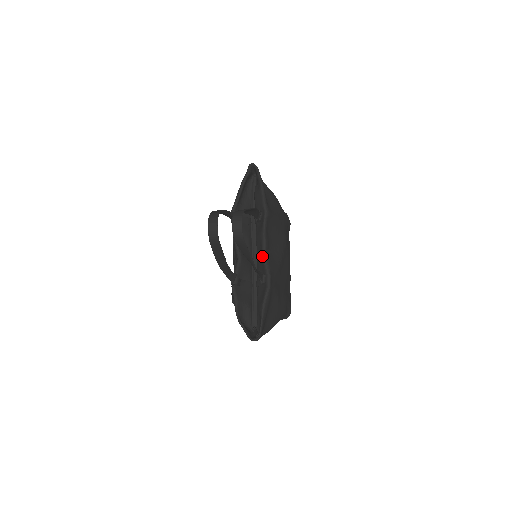
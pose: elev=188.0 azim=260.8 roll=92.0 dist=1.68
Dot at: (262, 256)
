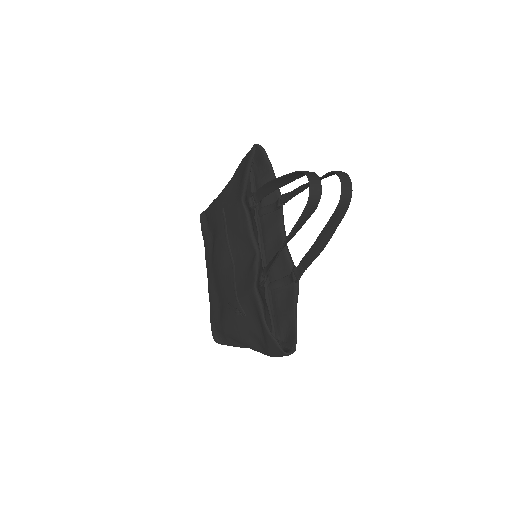
Dot at: (284, 250)
